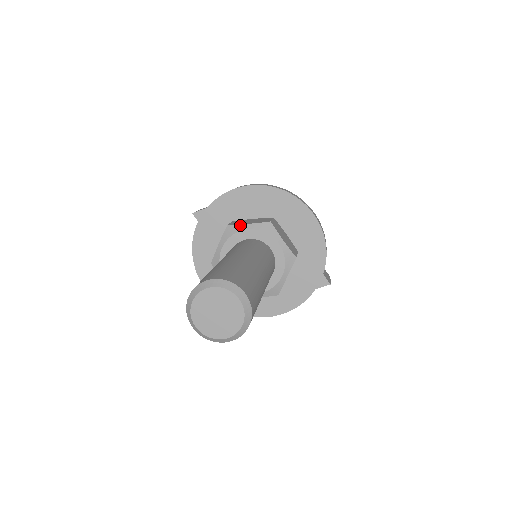
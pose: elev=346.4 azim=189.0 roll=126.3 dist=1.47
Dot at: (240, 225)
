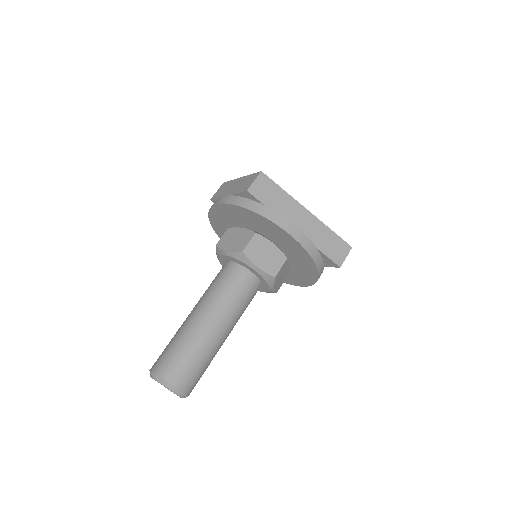
Dot at: (222, 250)
